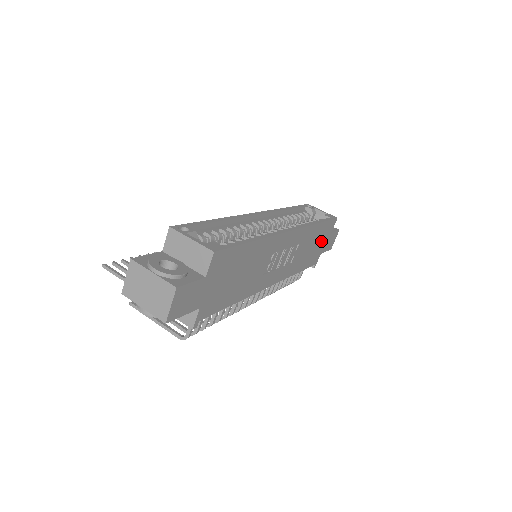
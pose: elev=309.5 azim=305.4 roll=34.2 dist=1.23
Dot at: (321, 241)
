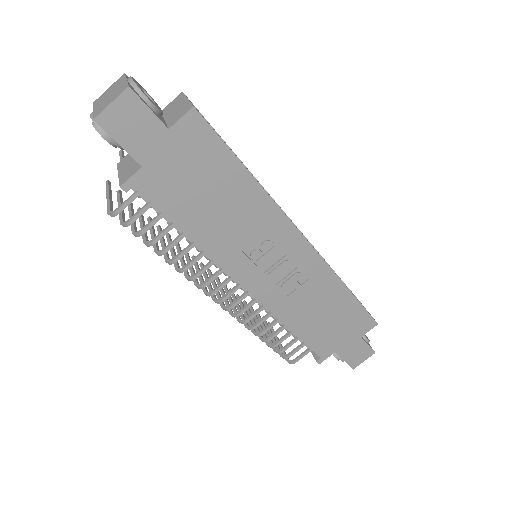
Dot at: (342, 329)
